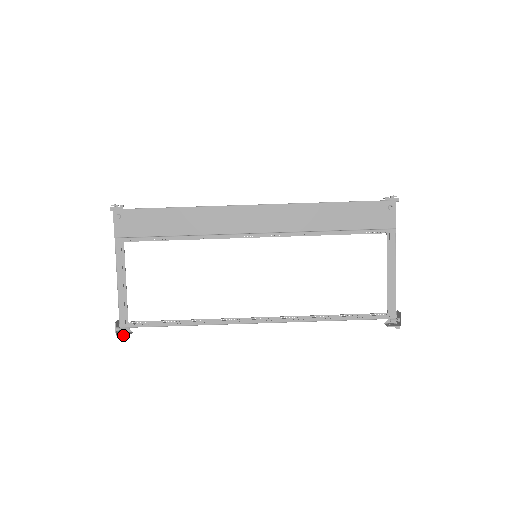
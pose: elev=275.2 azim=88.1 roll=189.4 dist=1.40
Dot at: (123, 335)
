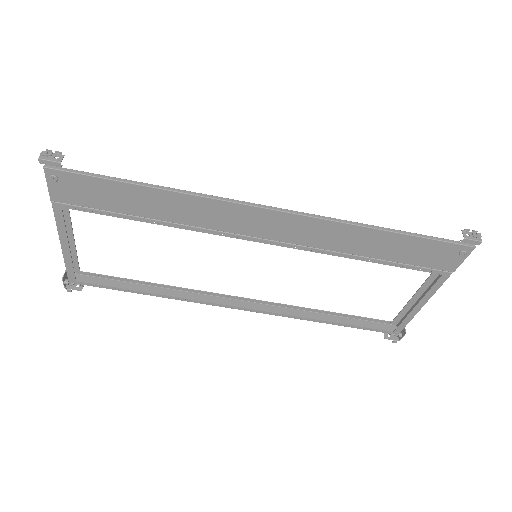
Dot at: occluded
